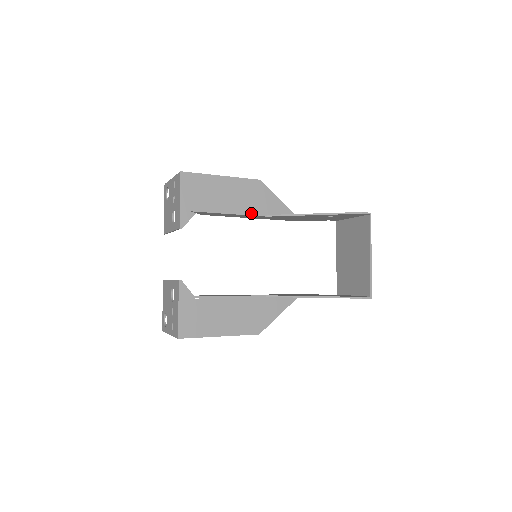
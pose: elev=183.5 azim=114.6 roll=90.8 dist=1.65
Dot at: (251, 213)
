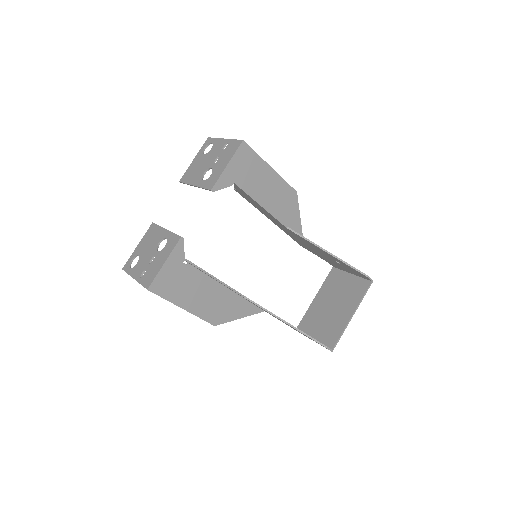
Dot at: occluded
